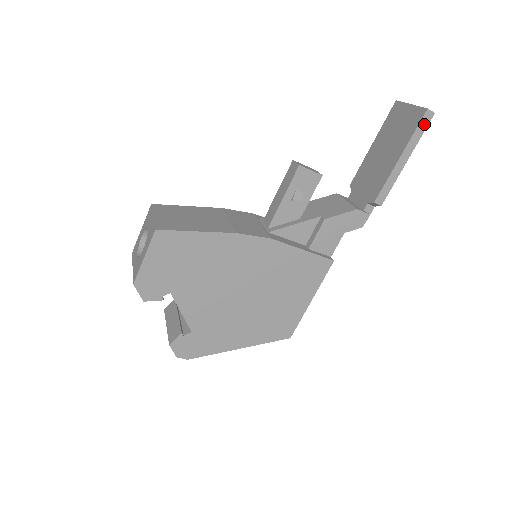
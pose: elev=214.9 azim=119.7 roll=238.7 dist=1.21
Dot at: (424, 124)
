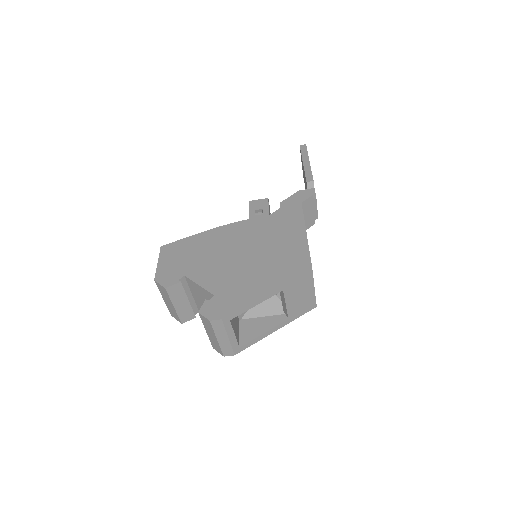
Dot at: (304, 149)
